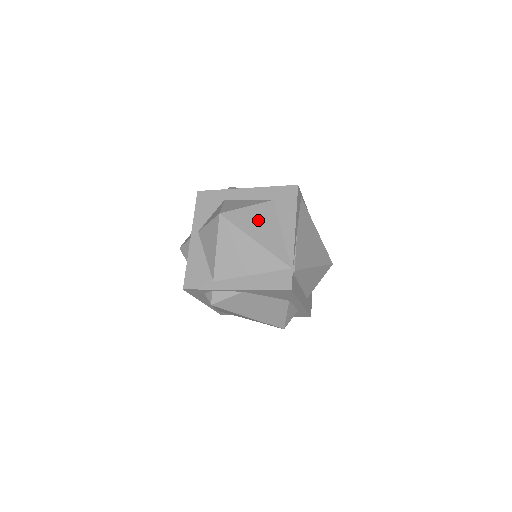
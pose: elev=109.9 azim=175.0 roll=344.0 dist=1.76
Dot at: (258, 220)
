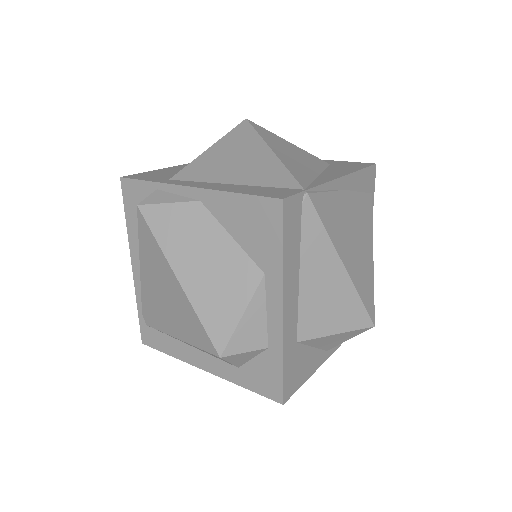
Dot at: (293, 151)
